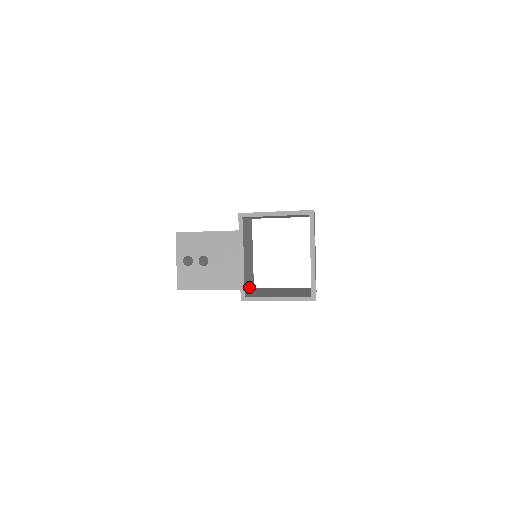
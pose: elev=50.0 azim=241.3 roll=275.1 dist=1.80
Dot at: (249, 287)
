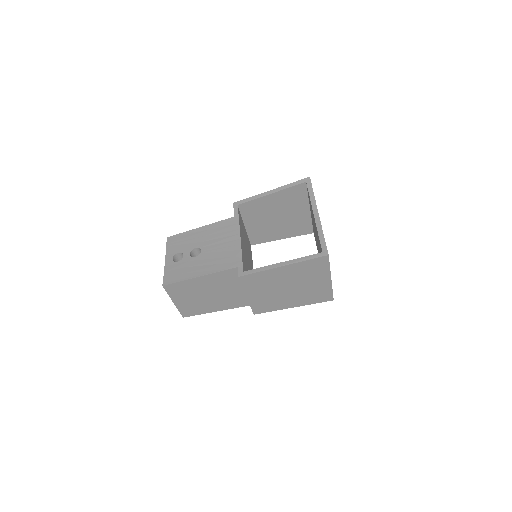
Dot at: occluded
